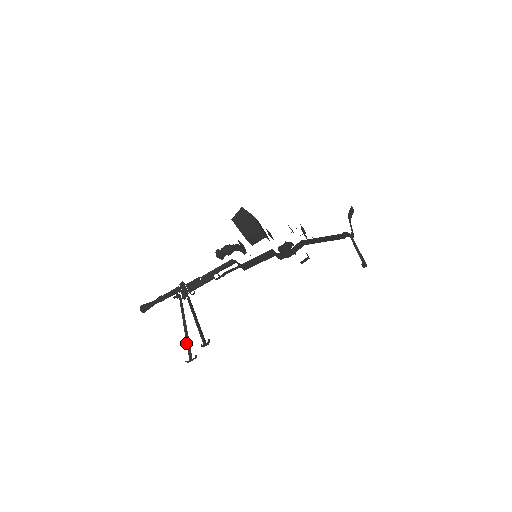
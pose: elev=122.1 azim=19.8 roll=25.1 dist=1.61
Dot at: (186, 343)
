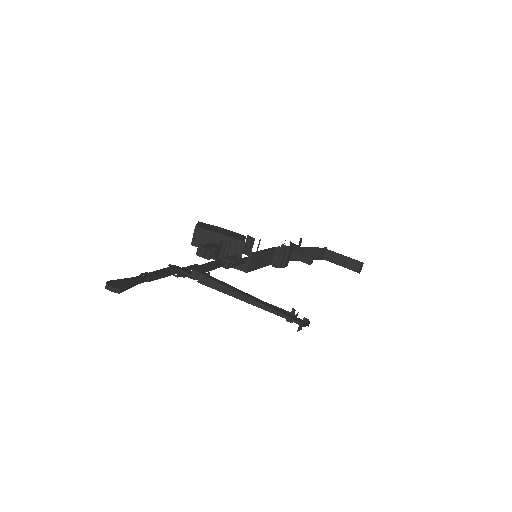
Dot at: (272, 308)
